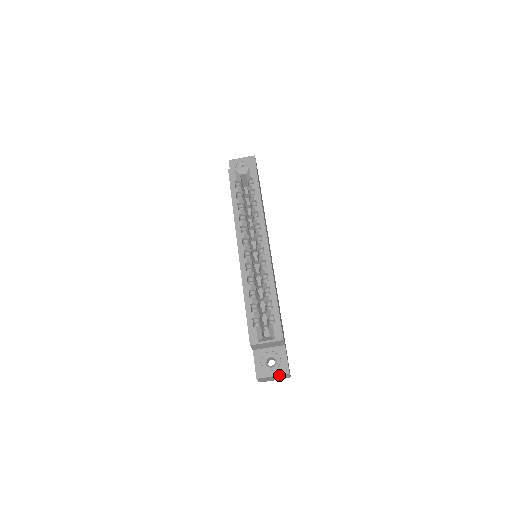
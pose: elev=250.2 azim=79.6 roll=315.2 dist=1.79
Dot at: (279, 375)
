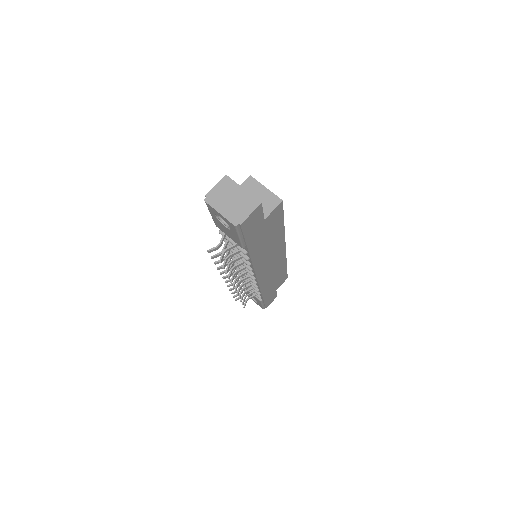
Dot at: (250, 195)
